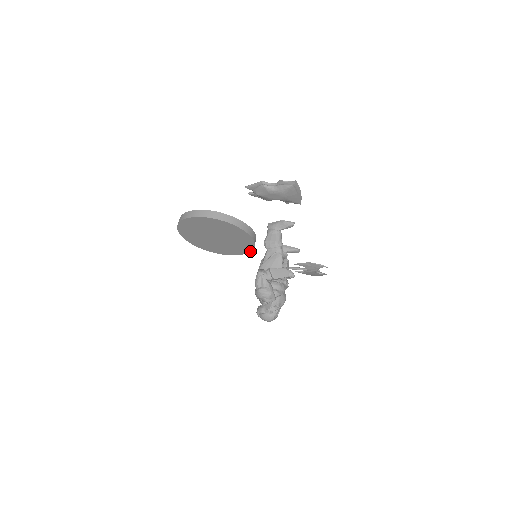
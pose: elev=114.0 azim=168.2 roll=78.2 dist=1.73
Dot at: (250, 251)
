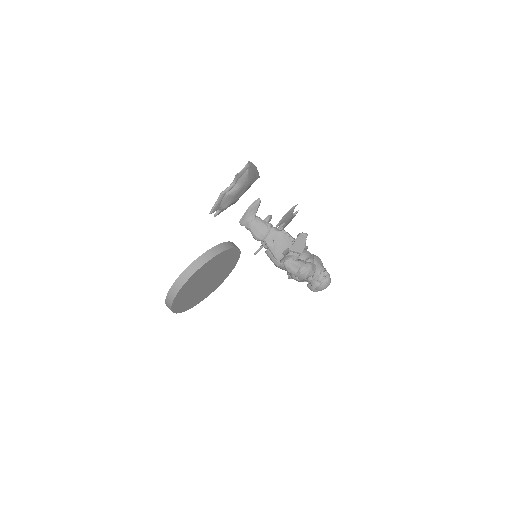
Dot at: occluded
